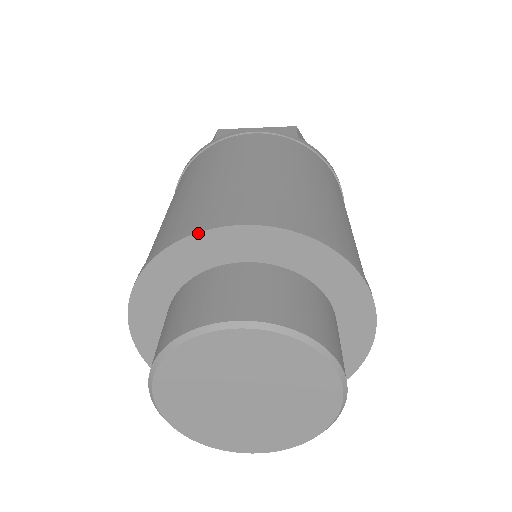
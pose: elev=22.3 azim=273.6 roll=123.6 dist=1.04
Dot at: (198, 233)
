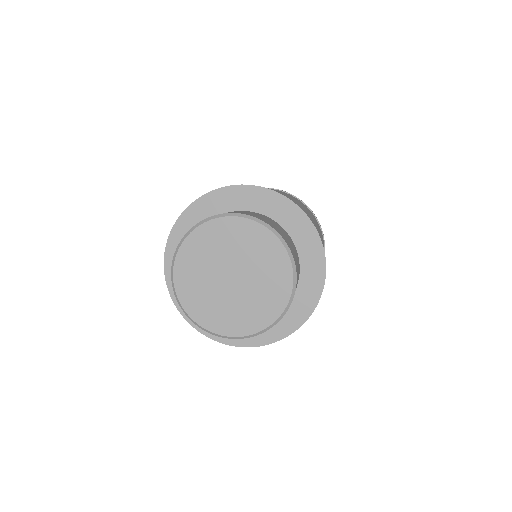
Dot at: (211, 191)
